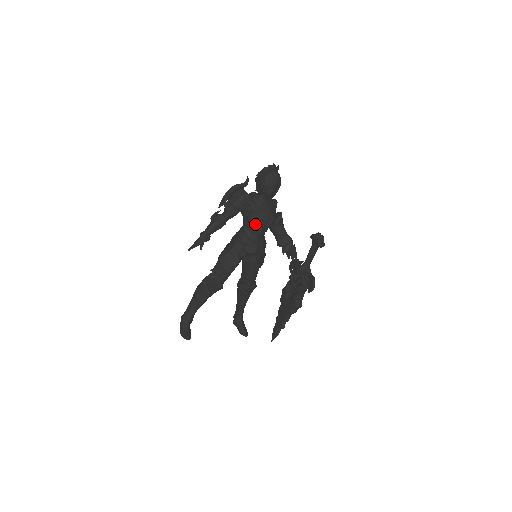
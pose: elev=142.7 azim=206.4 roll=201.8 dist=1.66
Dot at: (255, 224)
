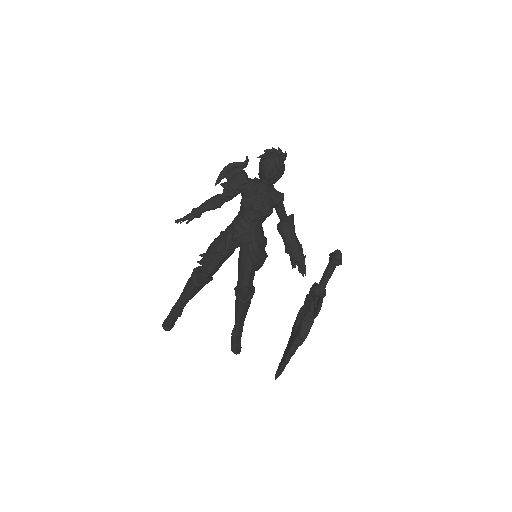
Dot at: (246, 207)
